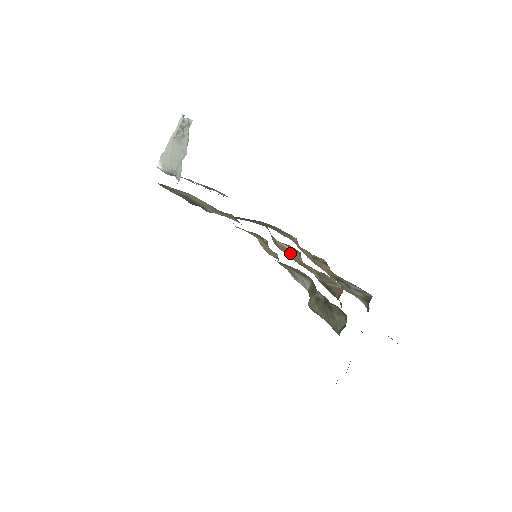
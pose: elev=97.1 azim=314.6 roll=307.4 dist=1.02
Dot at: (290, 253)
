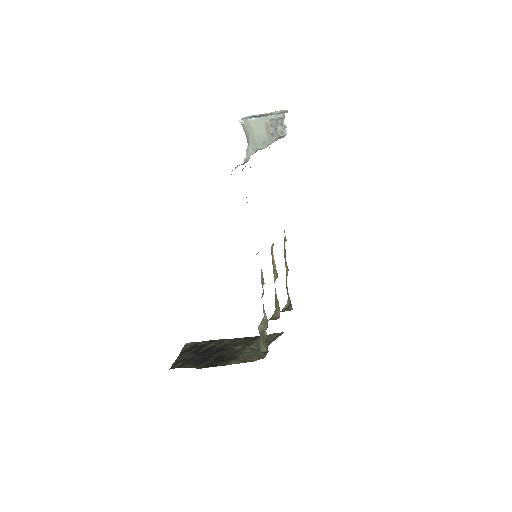
Dot at: (274, 267)
